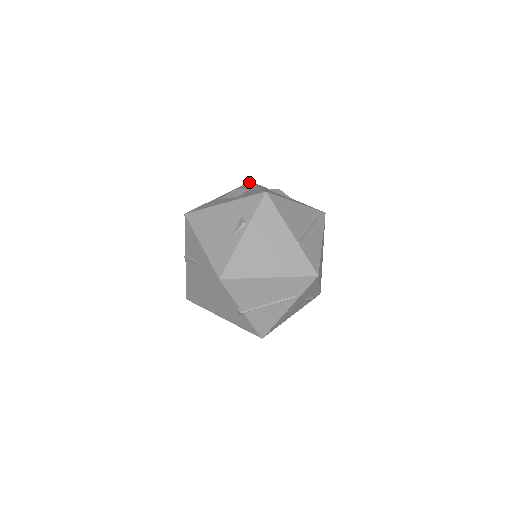
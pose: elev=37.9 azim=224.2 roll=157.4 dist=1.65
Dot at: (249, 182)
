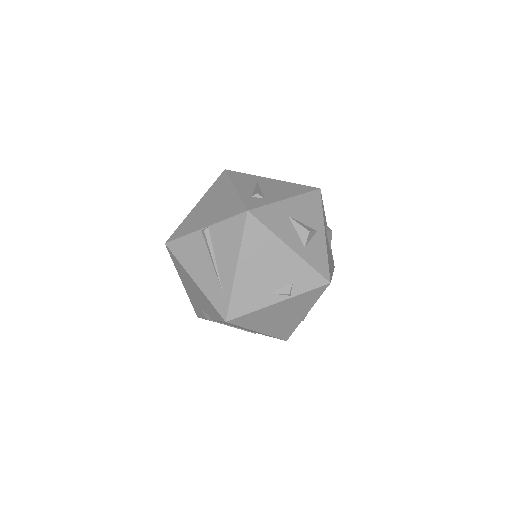
Dot at: (319, 193)
